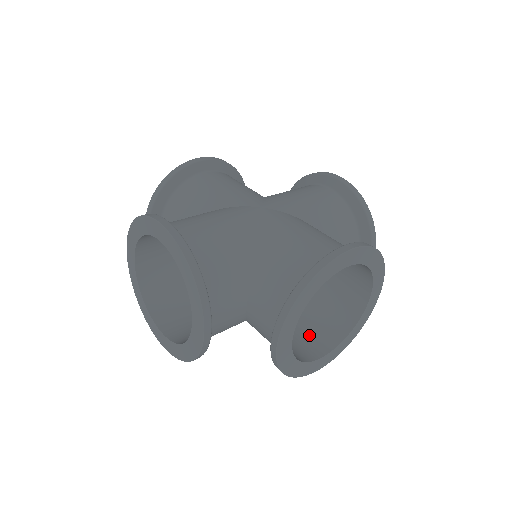
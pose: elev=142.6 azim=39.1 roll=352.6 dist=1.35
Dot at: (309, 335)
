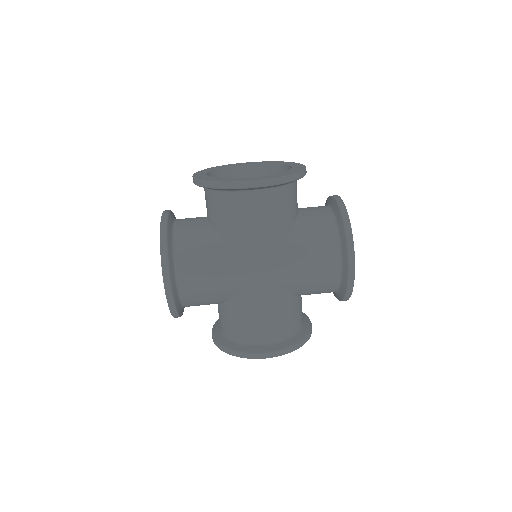
Dot at: occluded
